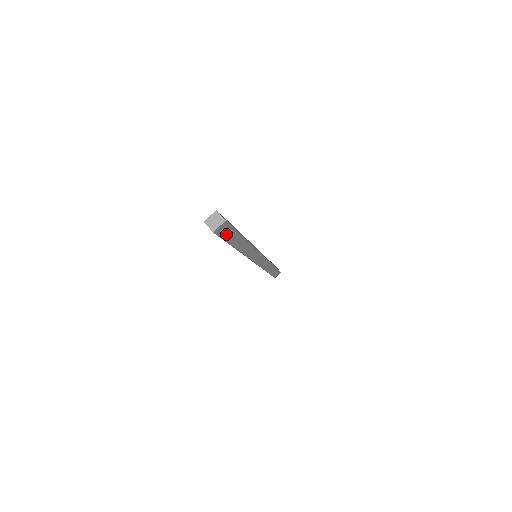
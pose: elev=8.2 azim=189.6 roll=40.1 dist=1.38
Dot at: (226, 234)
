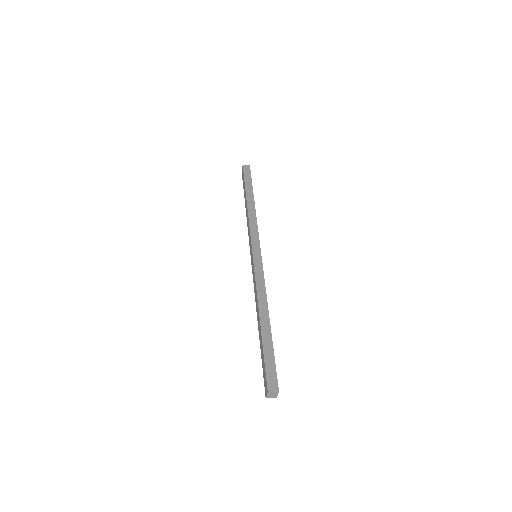
Dot at: occluded
